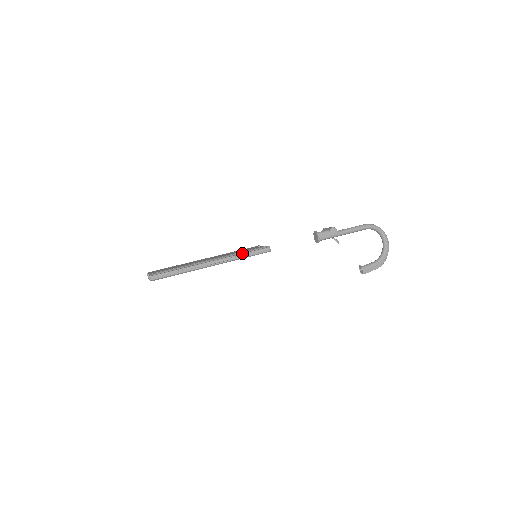
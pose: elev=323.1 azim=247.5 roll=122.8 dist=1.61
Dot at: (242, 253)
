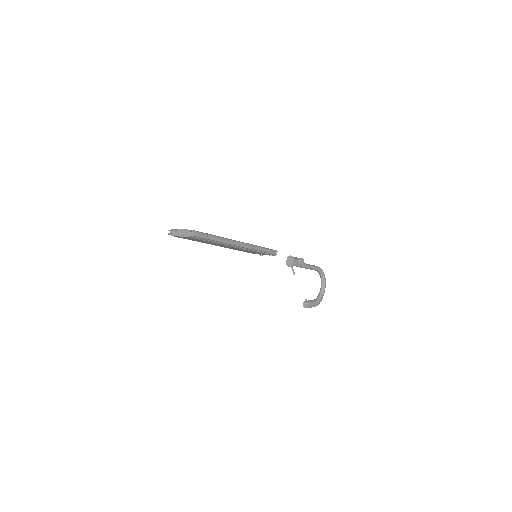
Dot at: (261, 247)
